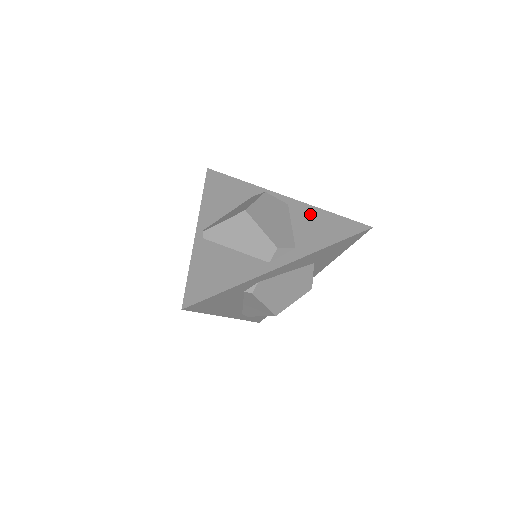
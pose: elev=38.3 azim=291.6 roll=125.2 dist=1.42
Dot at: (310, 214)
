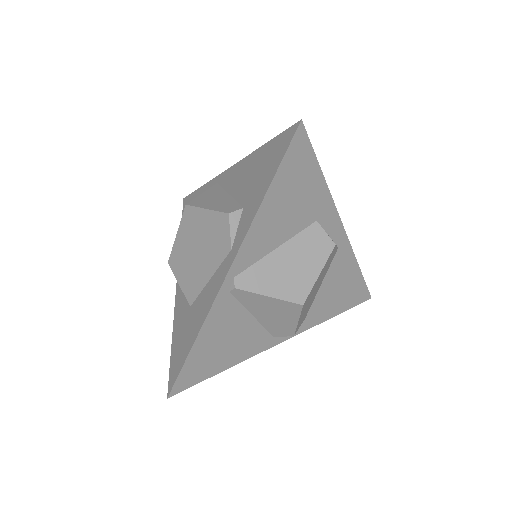
Dot at: (345, 270)
